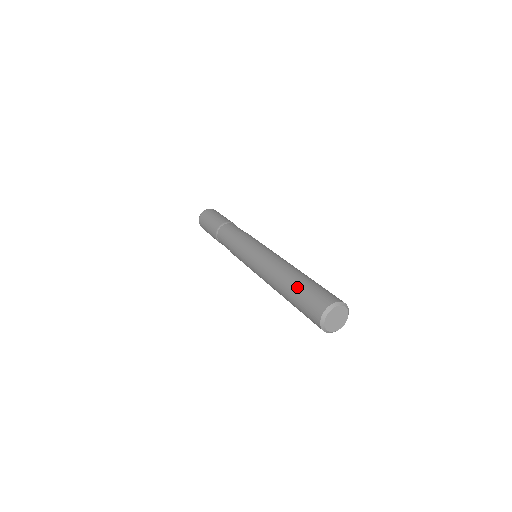
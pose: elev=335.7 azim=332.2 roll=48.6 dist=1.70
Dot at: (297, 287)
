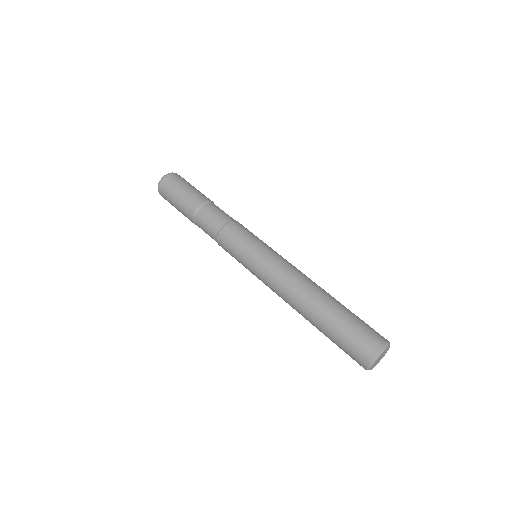
Dot at: (332, 322)
